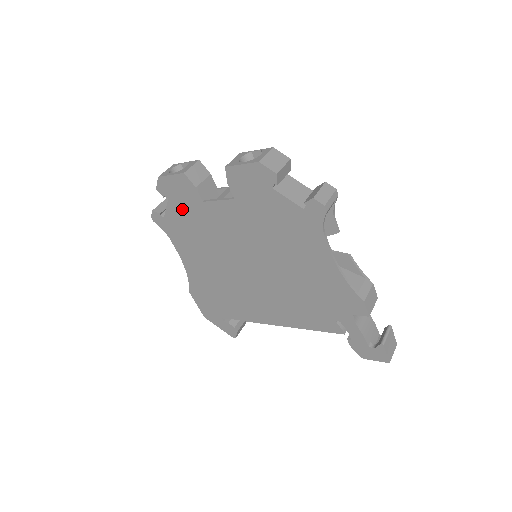
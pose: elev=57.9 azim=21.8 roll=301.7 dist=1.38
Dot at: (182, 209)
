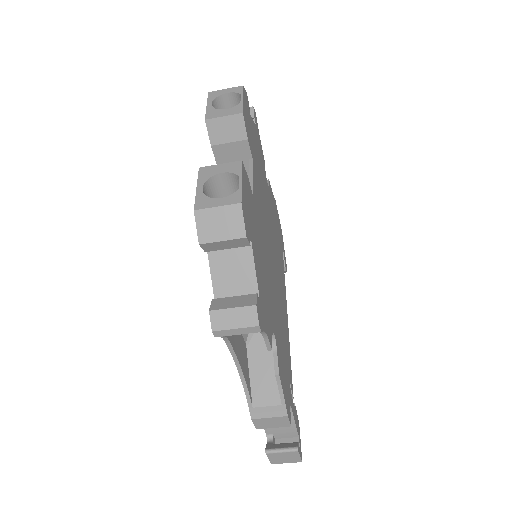
Dot at: occluded
